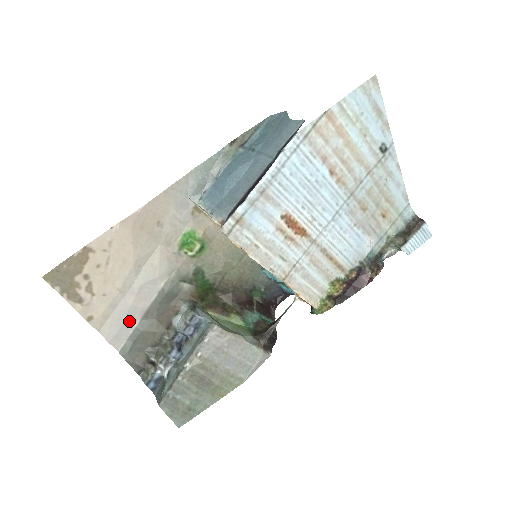
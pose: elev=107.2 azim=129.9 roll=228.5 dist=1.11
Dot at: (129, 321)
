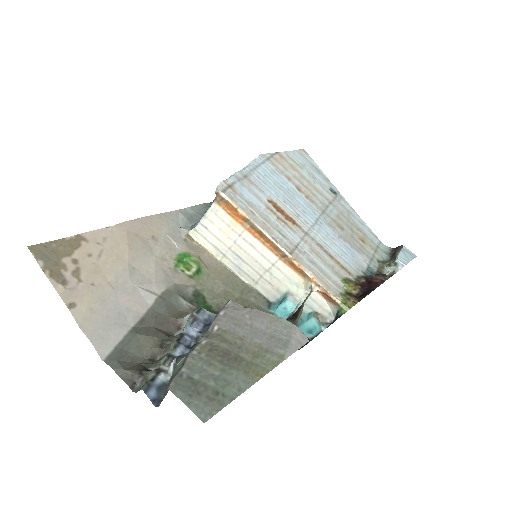
Dot at: (120, 323)
